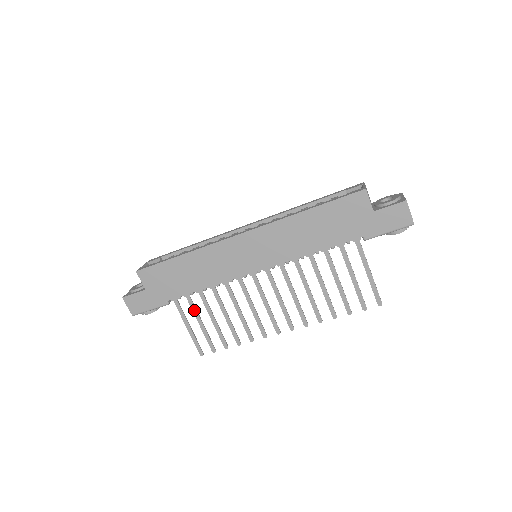
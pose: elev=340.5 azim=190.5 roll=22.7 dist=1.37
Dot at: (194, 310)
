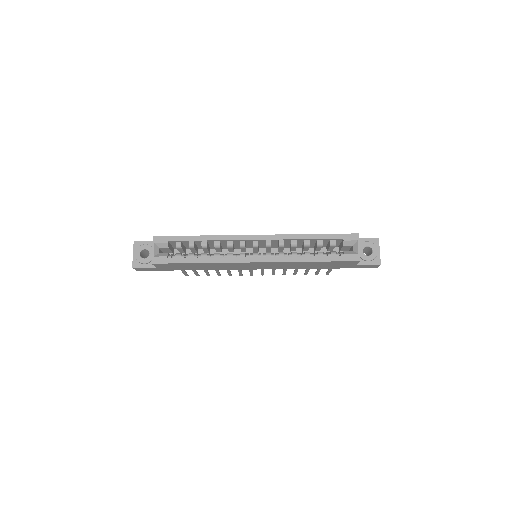
Dot at: occluded
